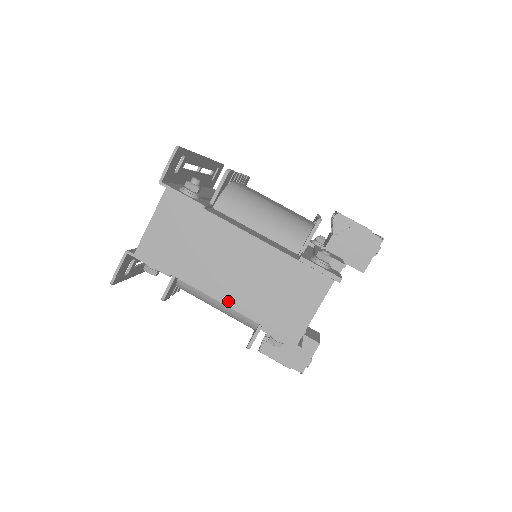
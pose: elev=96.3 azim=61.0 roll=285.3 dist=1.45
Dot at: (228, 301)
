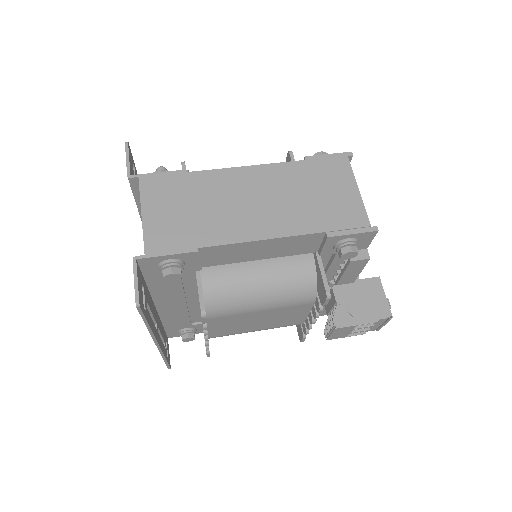
Dot at: (276, 233)
